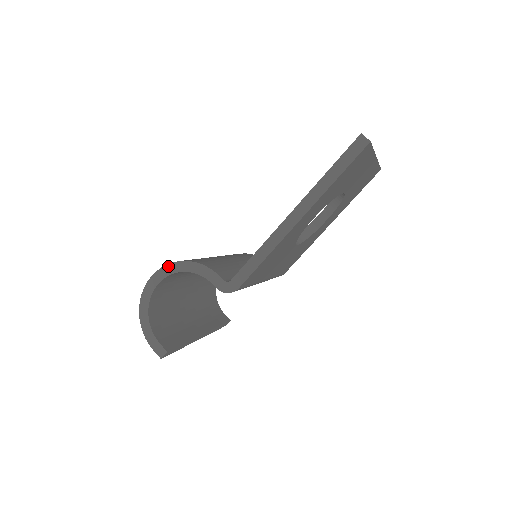
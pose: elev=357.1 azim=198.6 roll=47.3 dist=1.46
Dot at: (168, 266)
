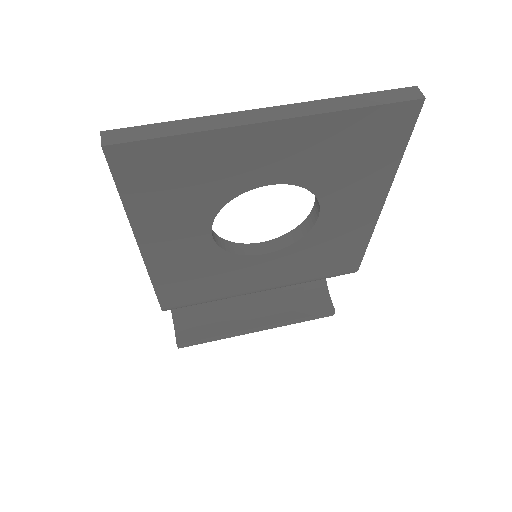
Dot at: occluded
